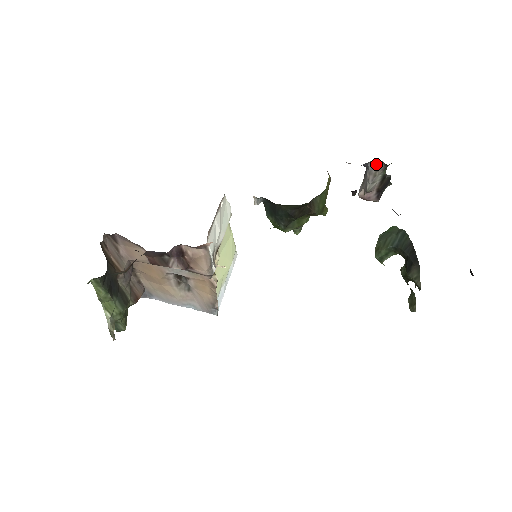
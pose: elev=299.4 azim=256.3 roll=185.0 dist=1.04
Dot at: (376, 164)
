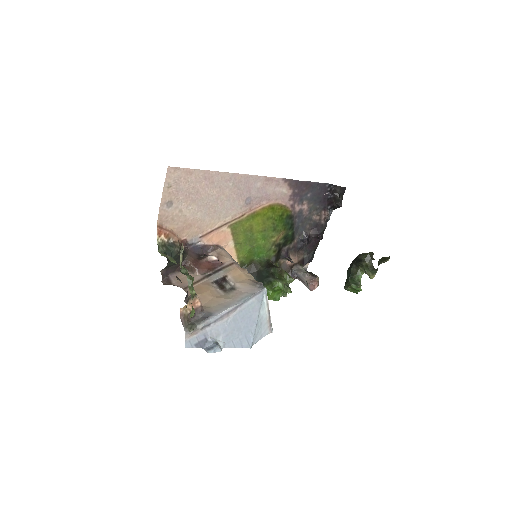
Dot at: (296, 269)
